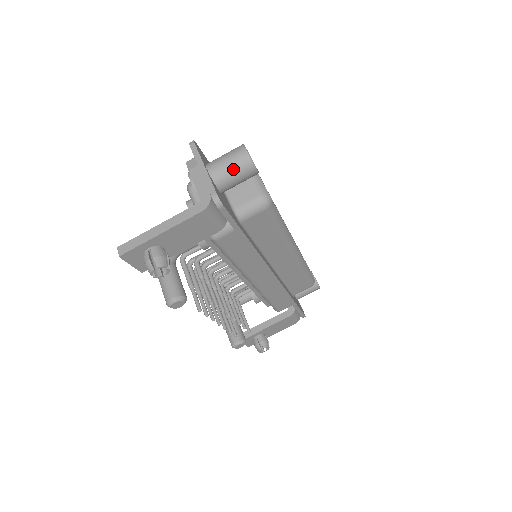
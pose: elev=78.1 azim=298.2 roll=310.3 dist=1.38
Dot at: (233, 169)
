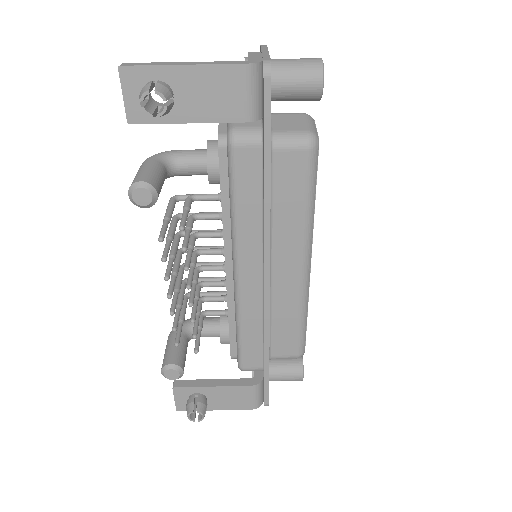
Dot at: (298, 67)
